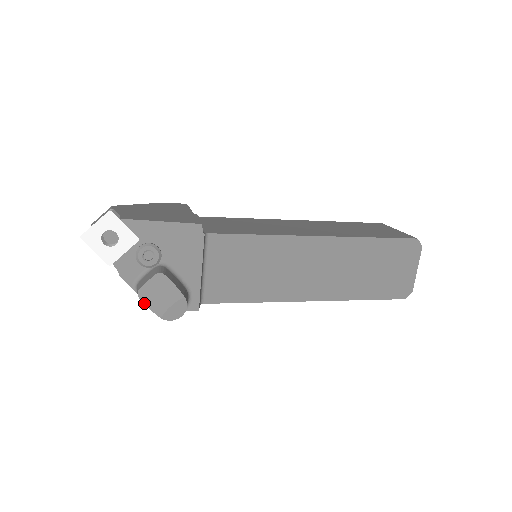
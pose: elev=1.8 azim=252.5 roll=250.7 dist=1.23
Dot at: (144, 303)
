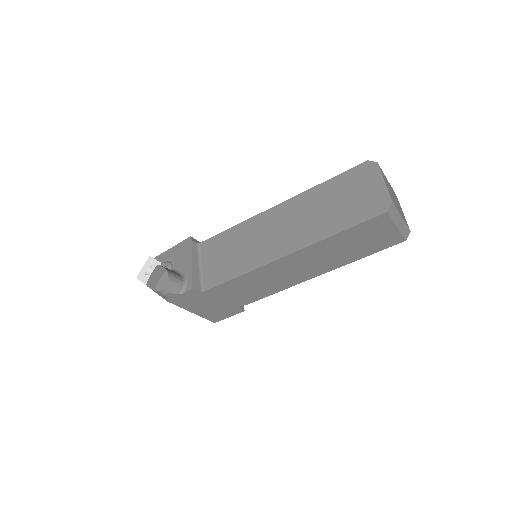
Dot at: (149, 287)
